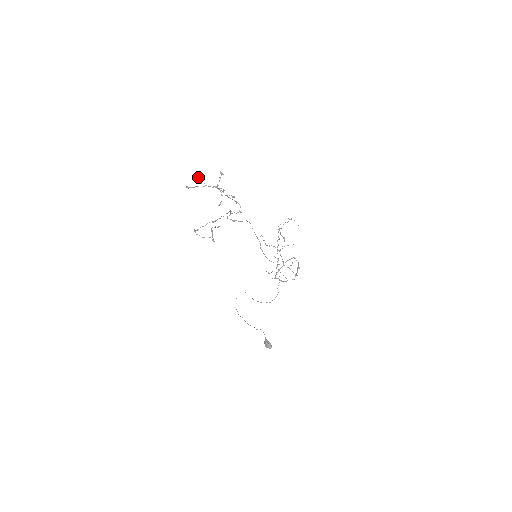
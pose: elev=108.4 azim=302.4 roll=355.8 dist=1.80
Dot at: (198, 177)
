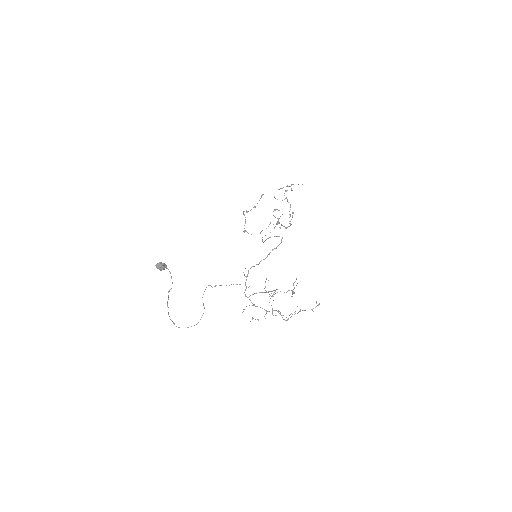
Dot at: occluded
